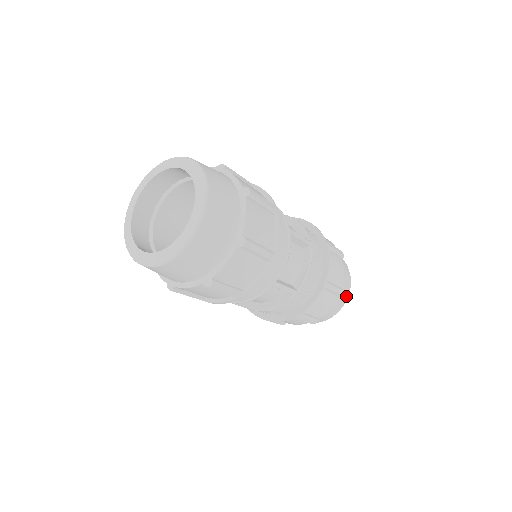
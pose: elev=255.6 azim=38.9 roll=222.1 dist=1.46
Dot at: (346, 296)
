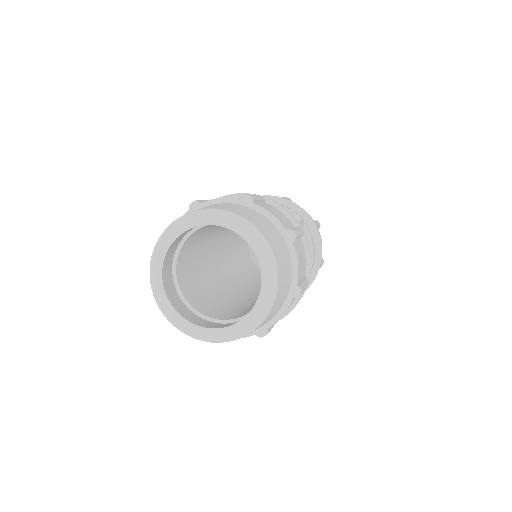
Dot at: occluded
